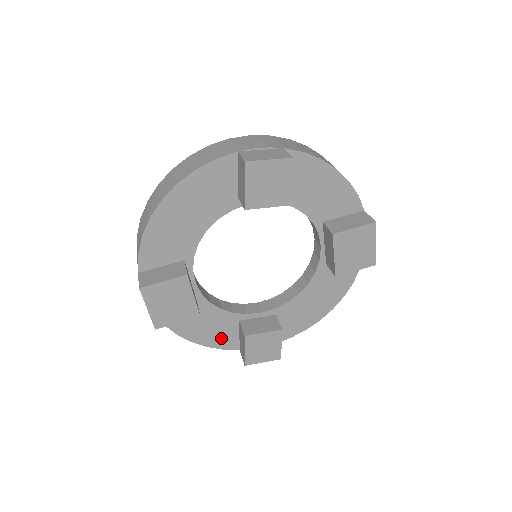
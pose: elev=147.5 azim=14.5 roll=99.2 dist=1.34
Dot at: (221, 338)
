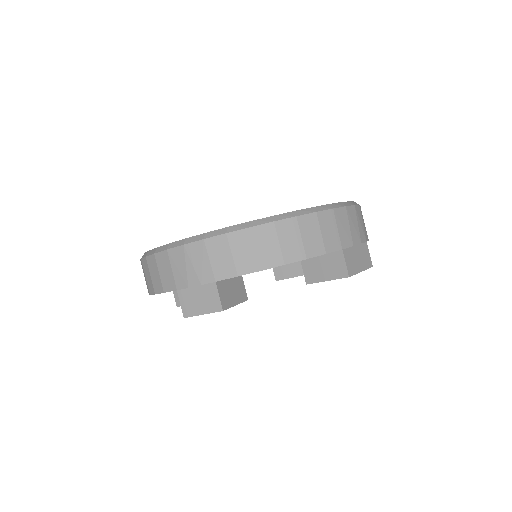
Dot at: occluded
